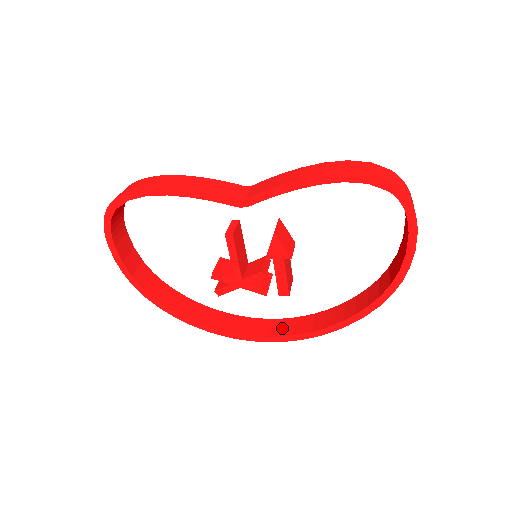
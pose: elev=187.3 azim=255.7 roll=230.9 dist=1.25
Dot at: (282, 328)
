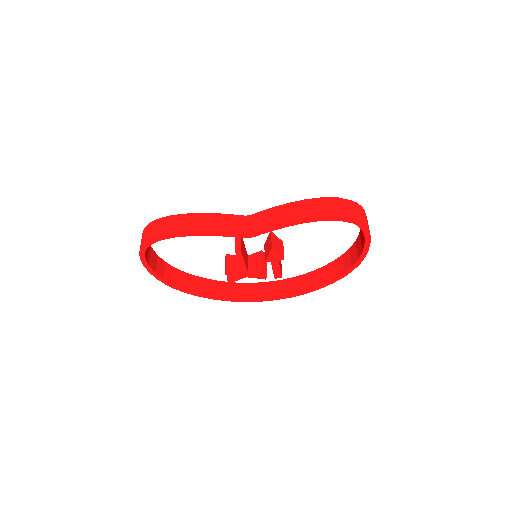
Dot at: (275, 290)
